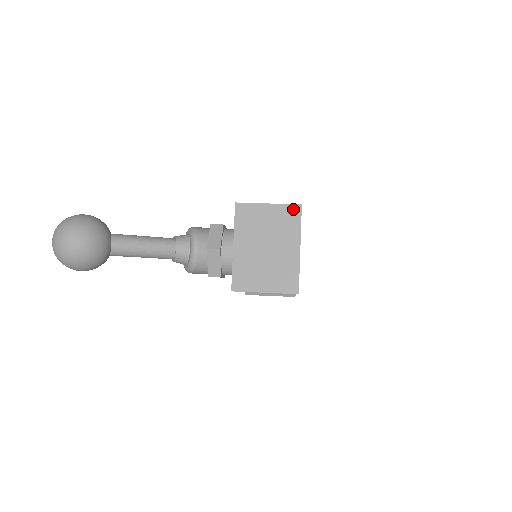
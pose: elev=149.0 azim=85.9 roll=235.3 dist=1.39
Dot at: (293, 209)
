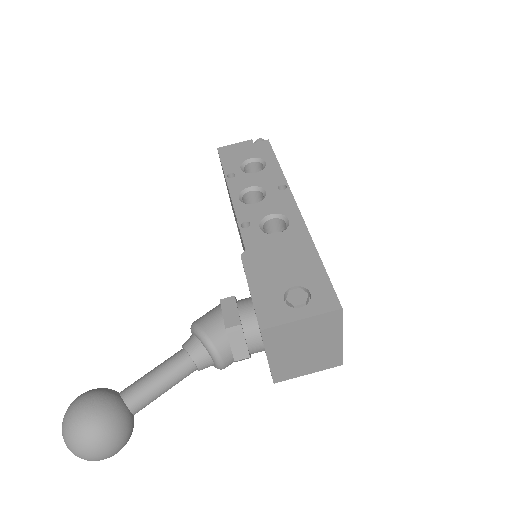
Dot at: (332, 315)
